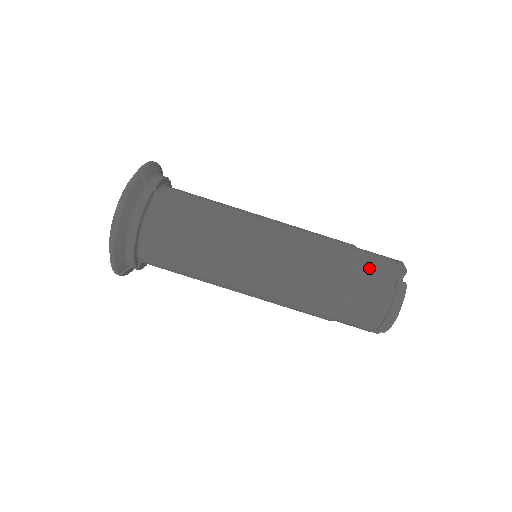
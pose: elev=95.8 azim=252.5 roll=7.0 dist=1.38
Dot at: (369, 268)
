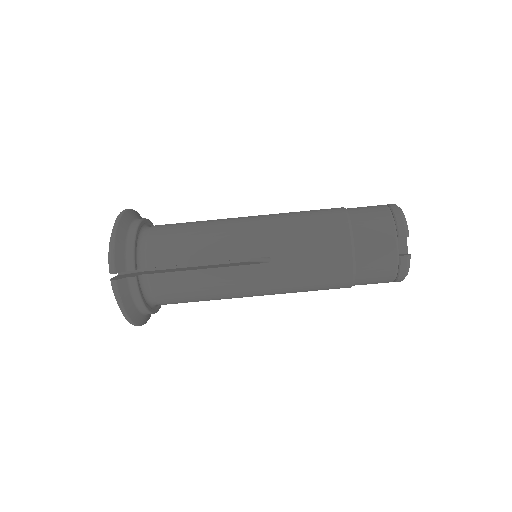
Dot at: (368, 257)
